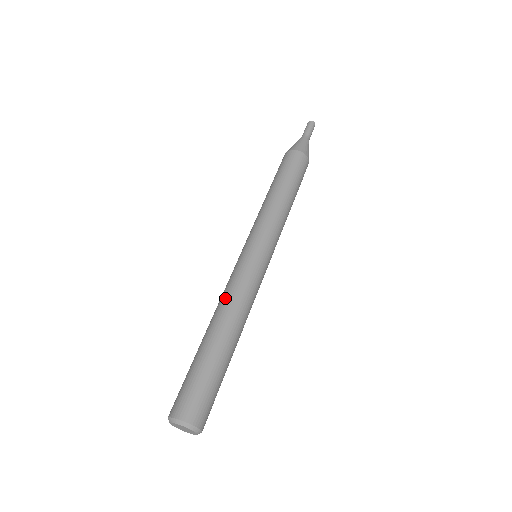
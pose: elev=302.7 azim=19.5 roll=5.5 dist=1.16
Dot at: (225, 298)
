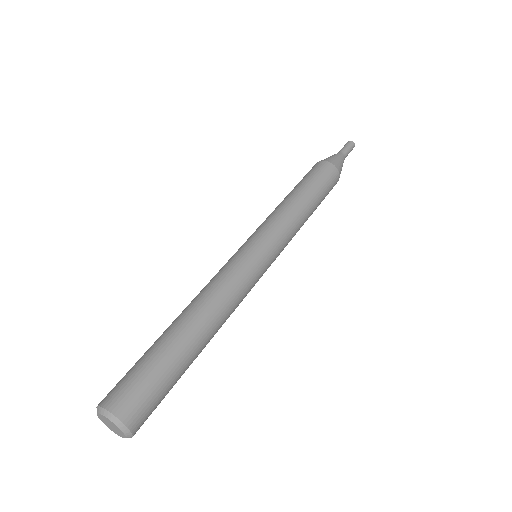
Dot at: (202, 289)
